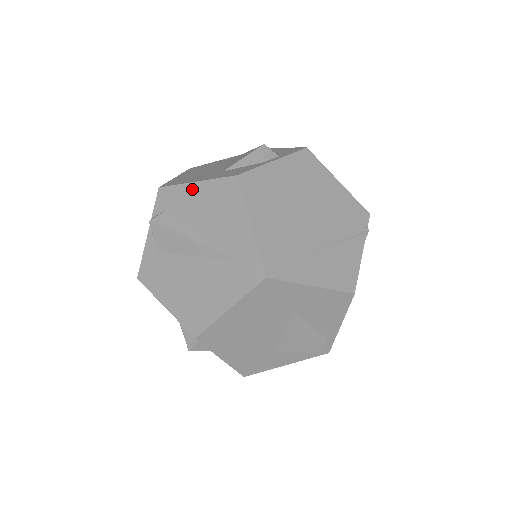
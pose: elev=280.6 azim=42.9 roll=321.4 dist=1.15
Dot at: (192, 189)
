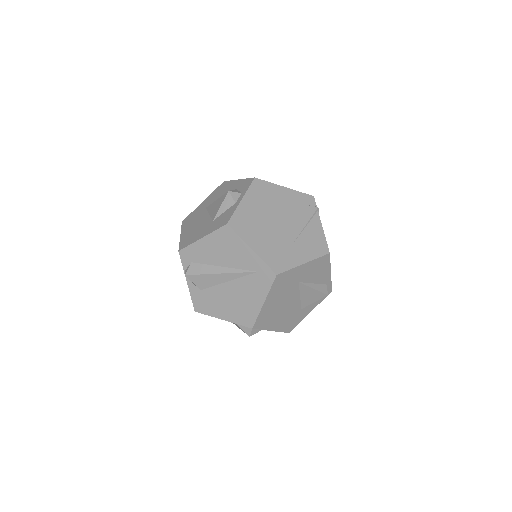
Dot at: (202, 243)
